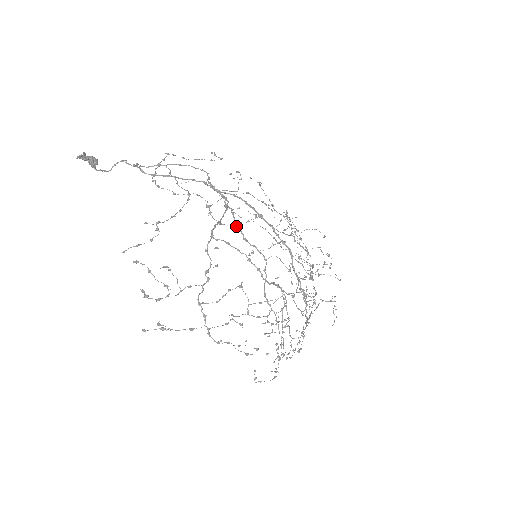
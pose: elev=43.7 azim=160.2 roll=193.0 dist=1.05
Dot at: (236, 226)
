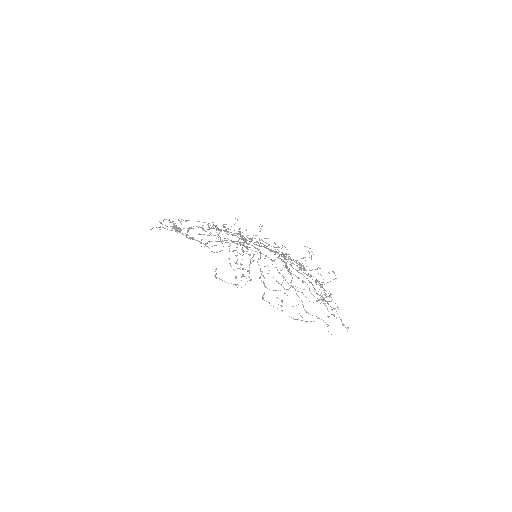
Dot at: (239, 233)
